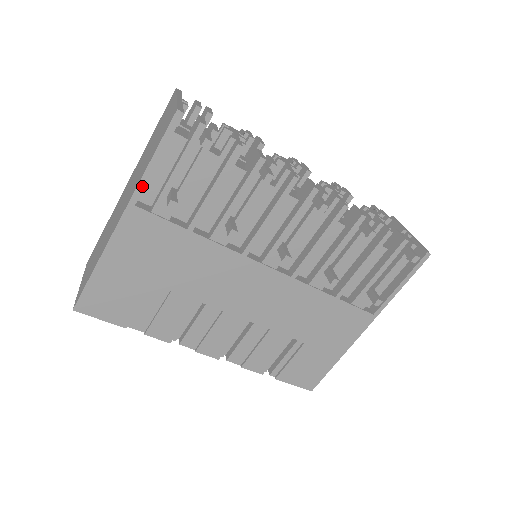
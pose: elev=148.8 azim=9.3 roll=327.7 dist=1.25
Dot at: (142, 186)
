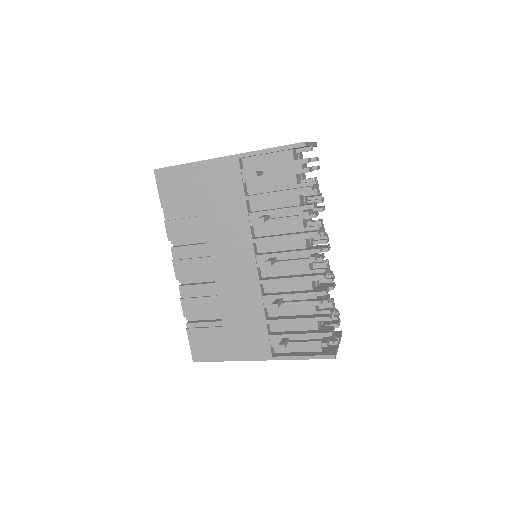
Dot at: (252, 154)
